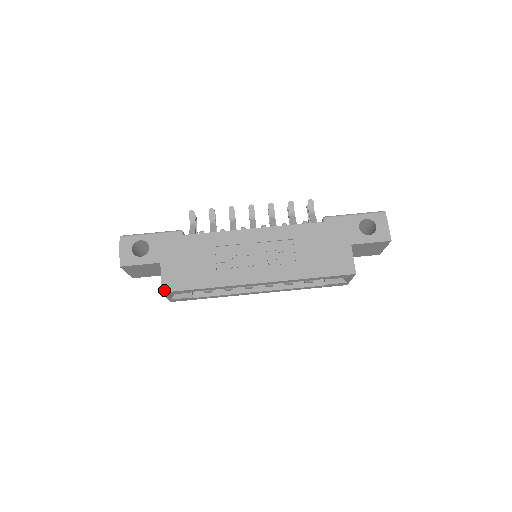
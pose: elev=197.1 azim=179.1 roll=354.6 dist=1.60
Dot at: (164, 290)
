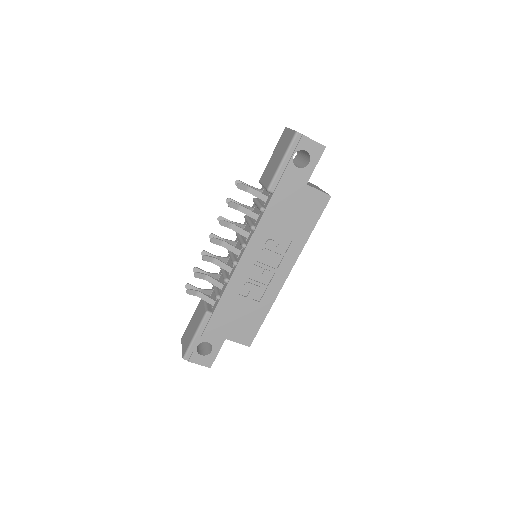
Dot at: (249, 345)
